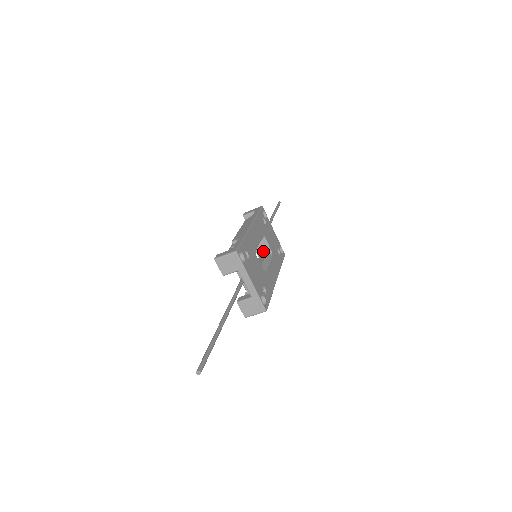
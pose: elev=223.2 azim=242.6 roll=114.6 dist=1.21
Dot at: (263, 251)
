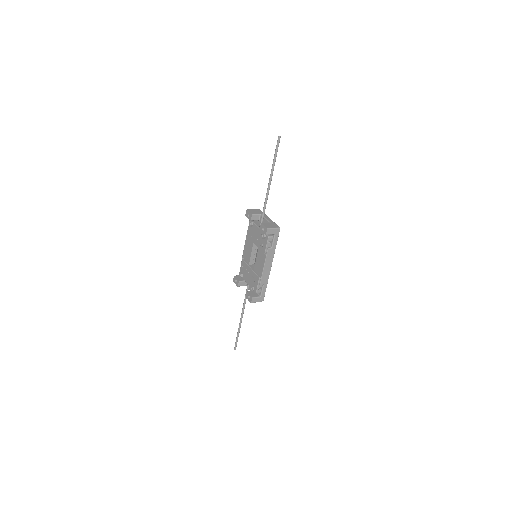
Dot at: occluded
